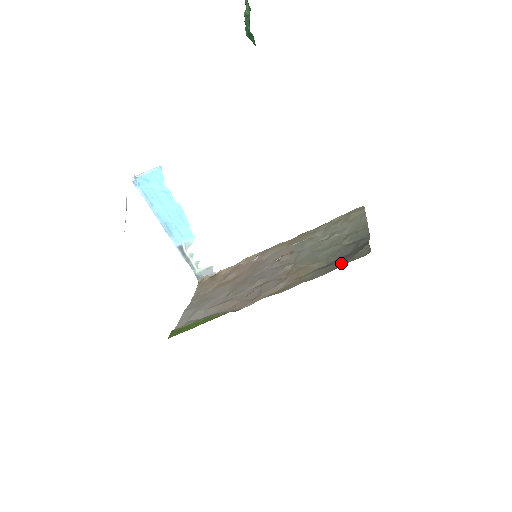
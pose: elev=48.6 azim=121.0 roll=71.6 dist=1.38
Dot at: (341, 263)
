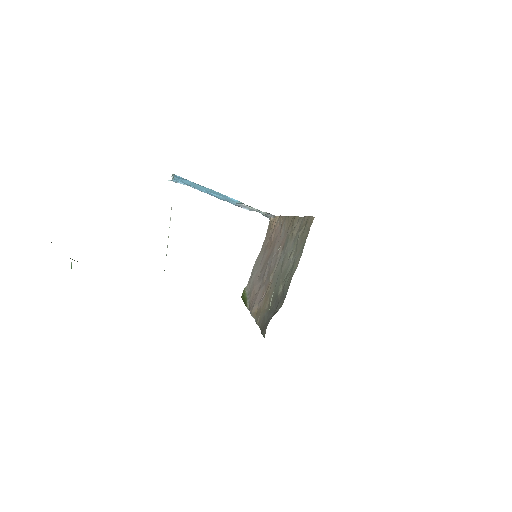
Dot at: (263, 327)
